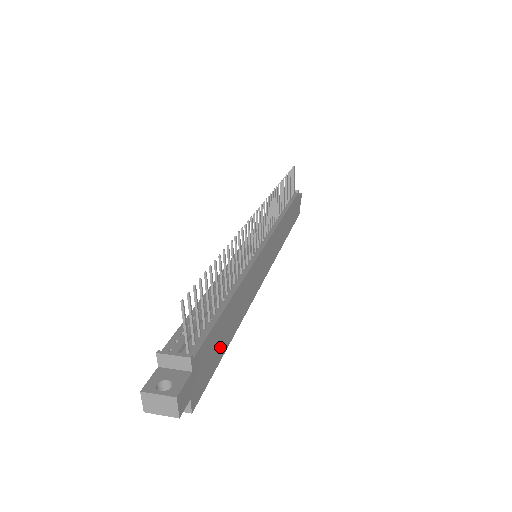
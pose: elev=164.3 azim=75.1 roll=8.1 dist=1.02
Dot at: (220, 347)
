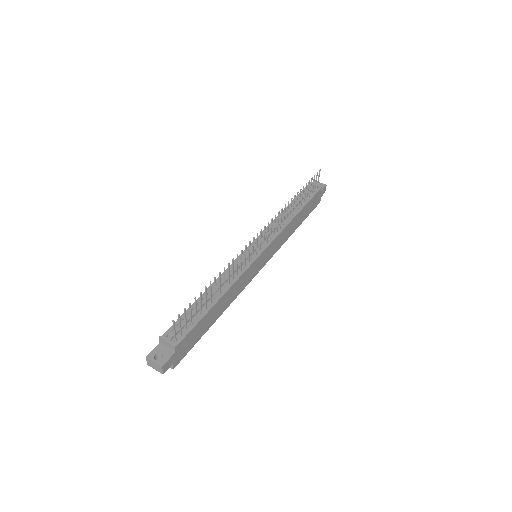
Dot at: (202, 331)
